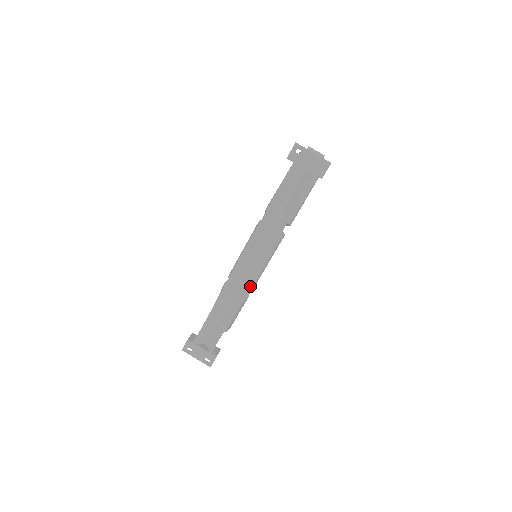
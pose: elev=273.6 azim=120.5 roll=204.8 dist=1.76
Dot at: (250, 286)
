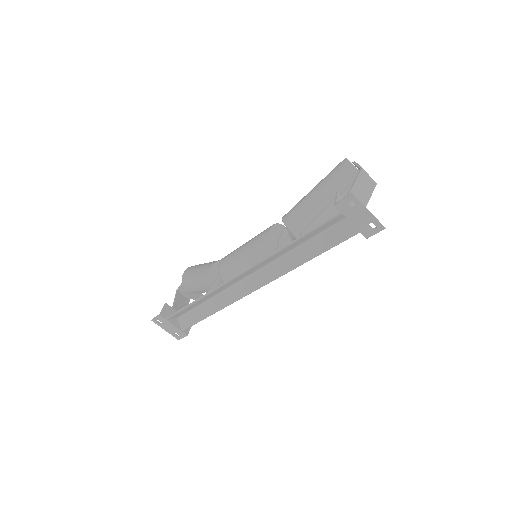
Dot at: occluded
